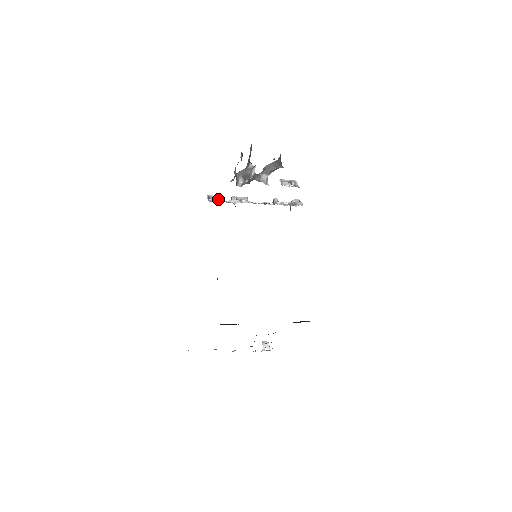
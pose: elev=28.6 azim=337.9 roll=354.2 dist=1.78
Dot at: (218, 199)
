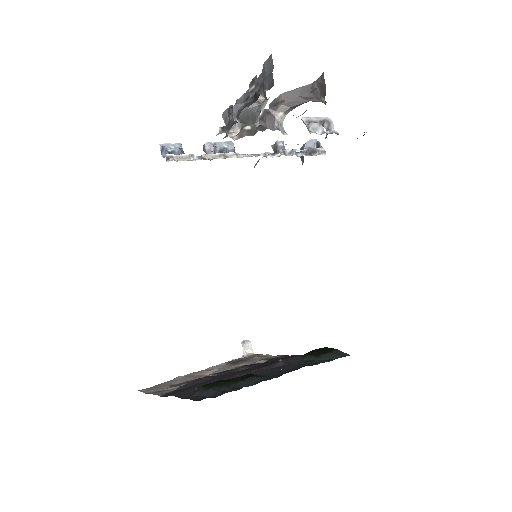
Dot at: (183, 154)
